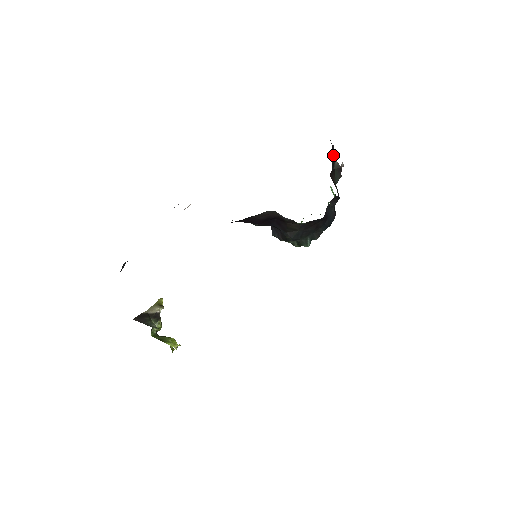
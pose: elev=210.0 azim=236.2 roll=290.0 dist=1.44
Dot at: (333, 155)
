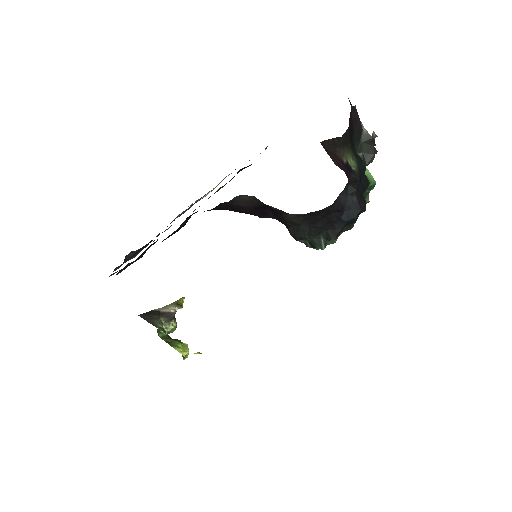
Dot at: (356, 120)
